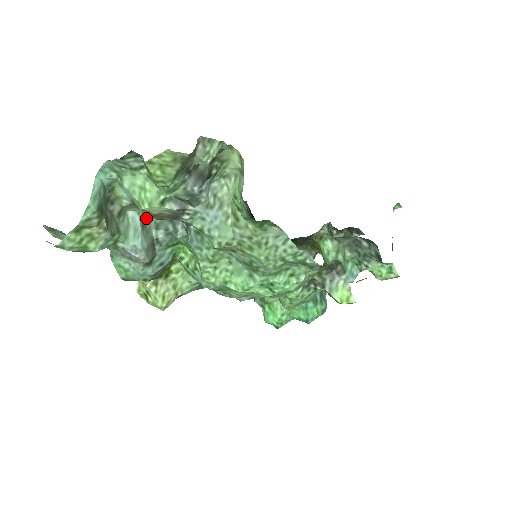
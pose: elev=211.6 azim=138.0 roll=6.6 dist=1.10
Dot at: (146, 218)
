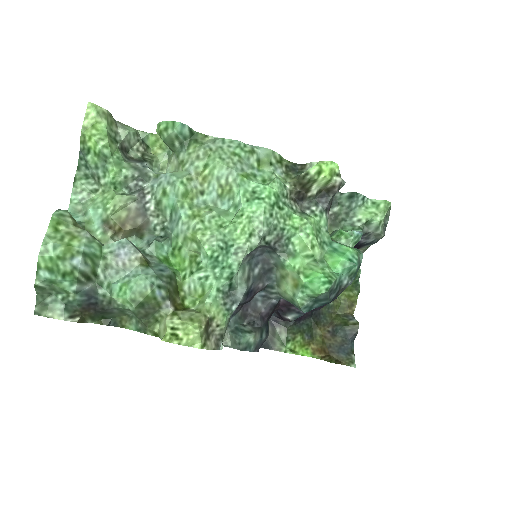
Dot at: occluded
